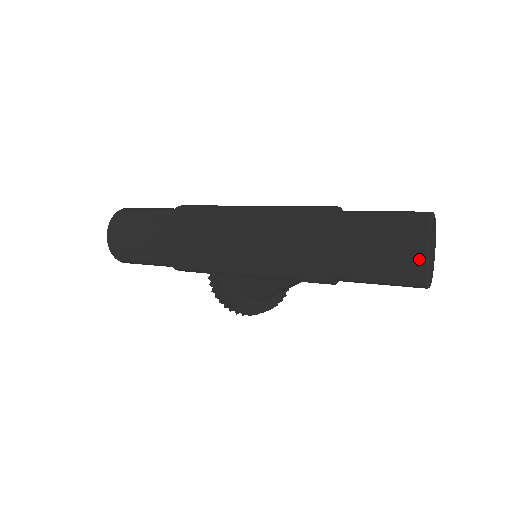
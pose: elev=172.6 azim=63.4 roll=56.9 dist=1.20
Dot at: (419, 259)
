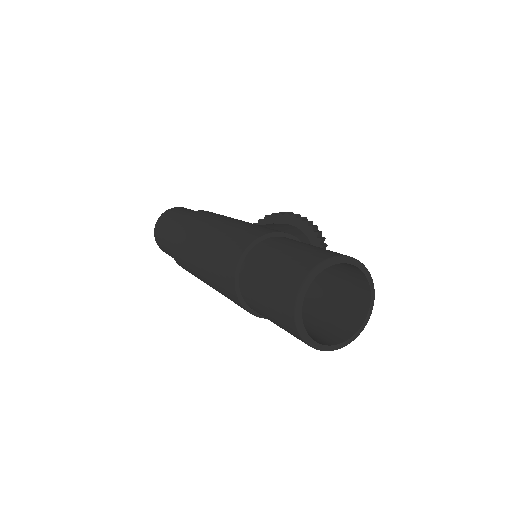
Dot at: (295, 333)
